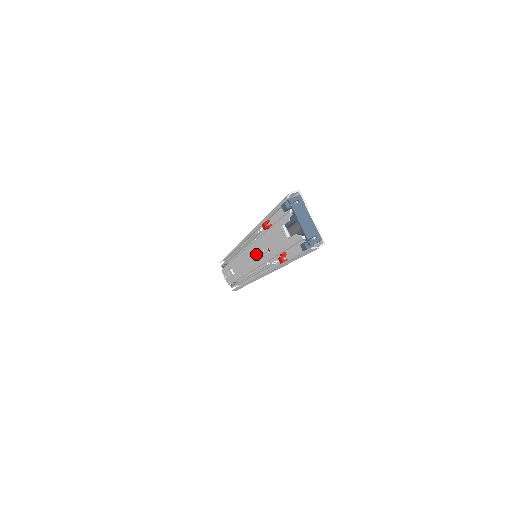
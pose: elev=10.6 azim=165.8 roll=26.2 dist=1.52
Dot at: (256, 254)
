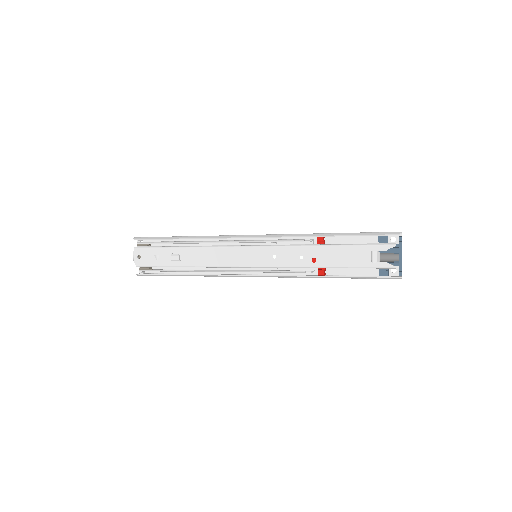
Dot at: (277, 257)
